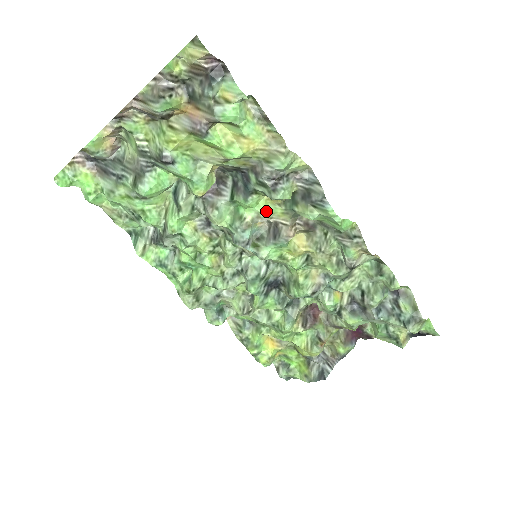
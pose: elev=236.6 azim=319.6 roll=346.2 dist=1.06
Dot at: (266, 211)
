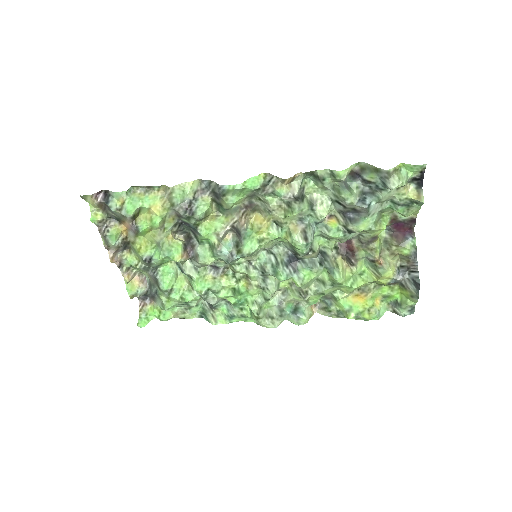
Dot at: (217, 227)
